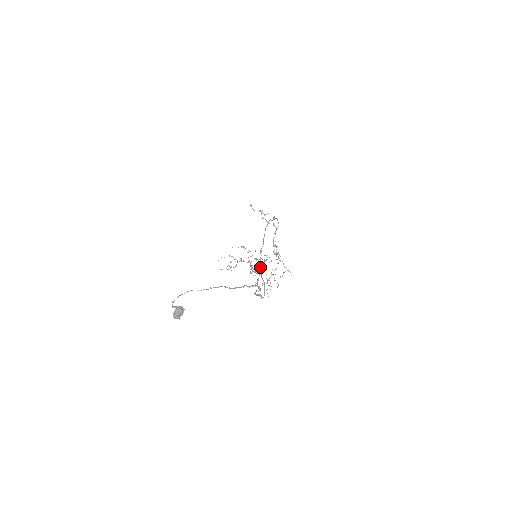
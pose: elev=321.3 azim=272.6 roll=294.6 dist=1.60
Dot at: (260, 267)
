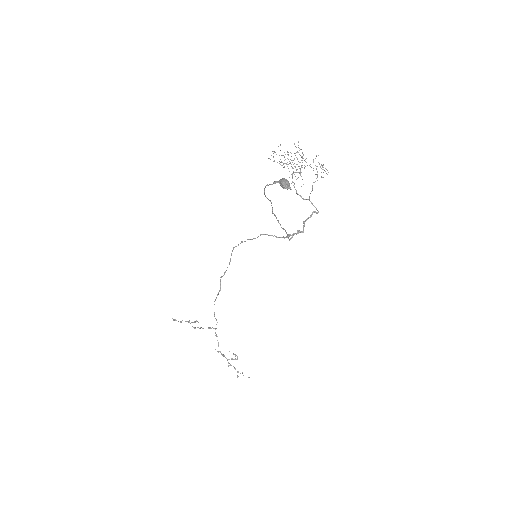
Dot at: (300, 169)
